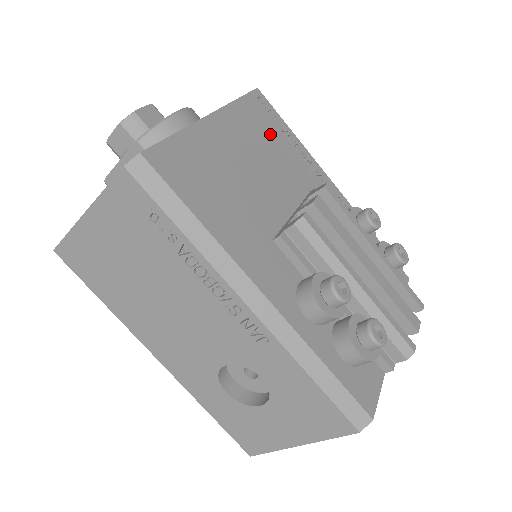
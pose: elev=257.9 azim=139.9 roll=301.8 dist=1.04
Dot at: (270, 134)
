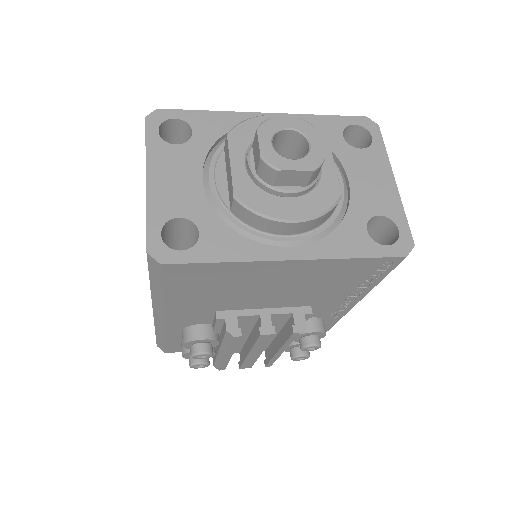
Dot at: (343, 280)
